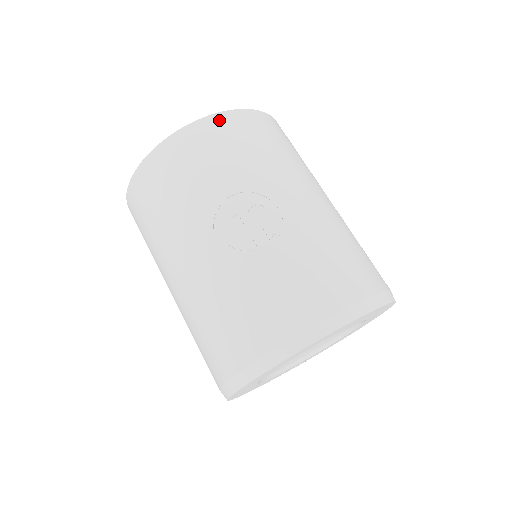
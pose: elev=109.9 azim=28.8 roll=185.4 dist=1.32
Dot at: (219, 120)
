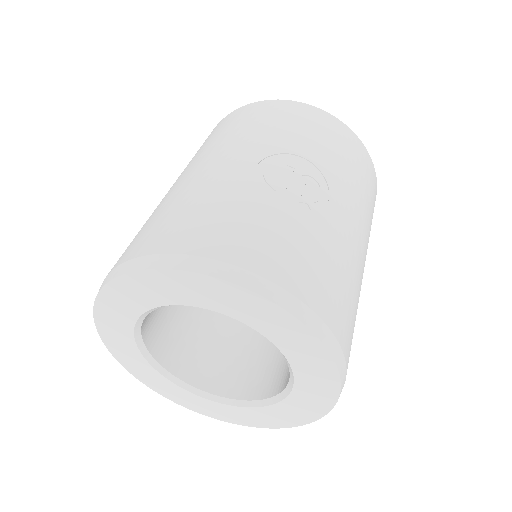
Dot at: (346, 130)
